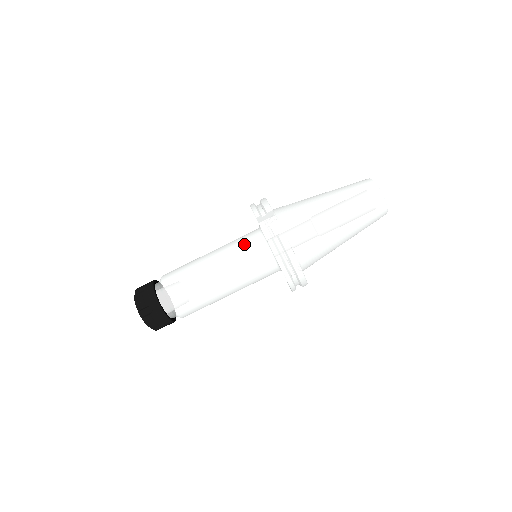
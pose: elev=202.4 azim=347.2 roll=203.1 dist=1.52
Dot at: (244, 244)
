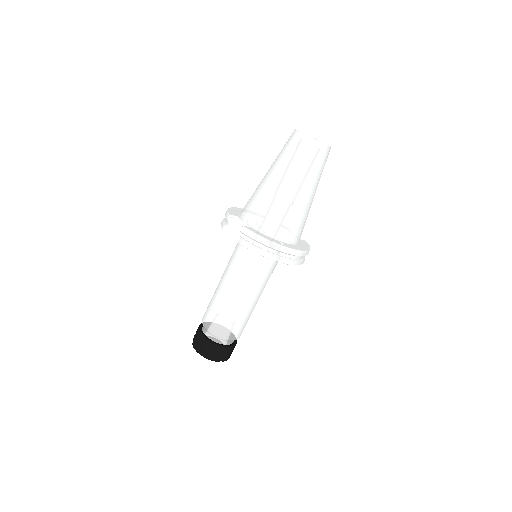
Dot at: (235, 254)
